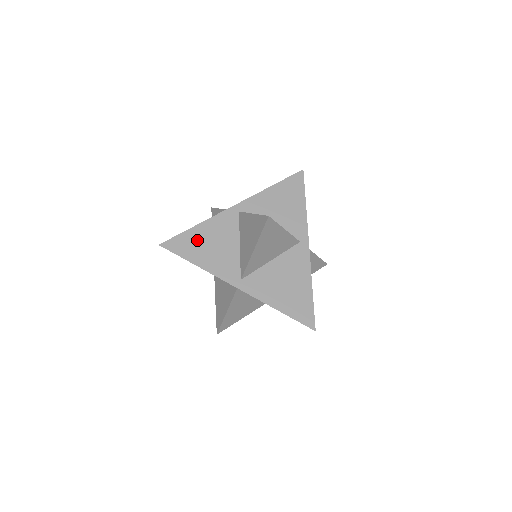
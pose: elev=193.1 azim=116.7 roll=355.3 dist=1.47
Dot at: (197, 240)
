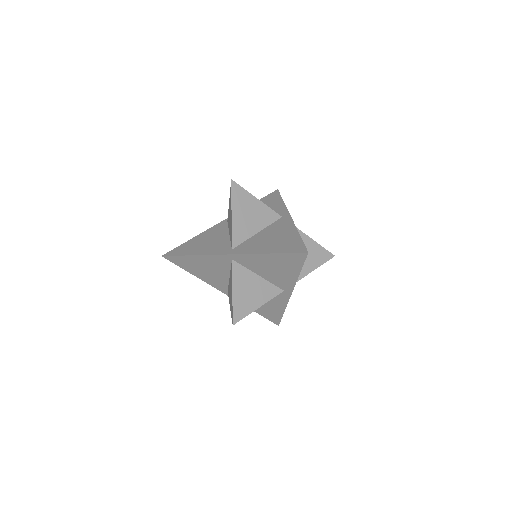
Dot at: (193, 244)
